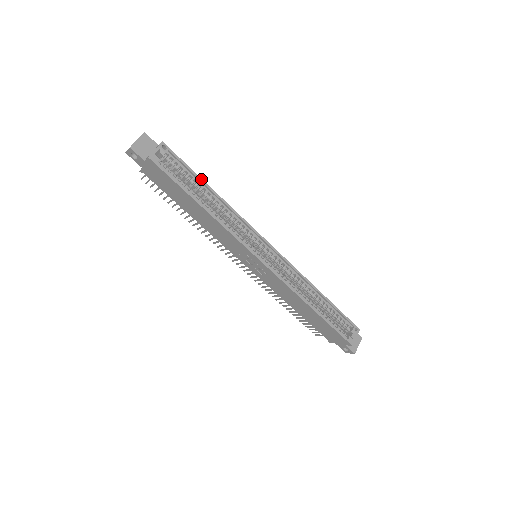
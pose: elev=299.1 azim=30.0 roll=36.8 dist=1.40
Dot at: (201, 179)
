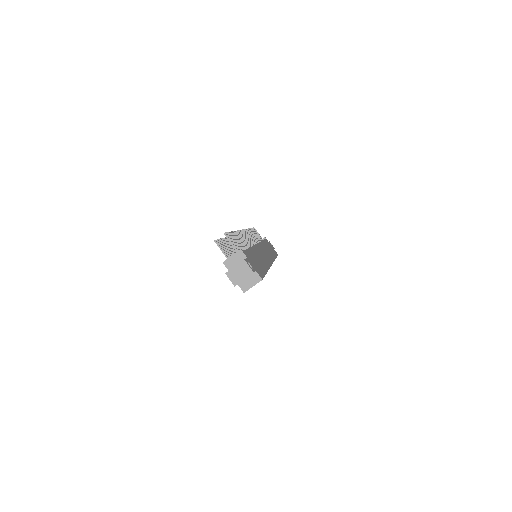
Dot at: occluded
